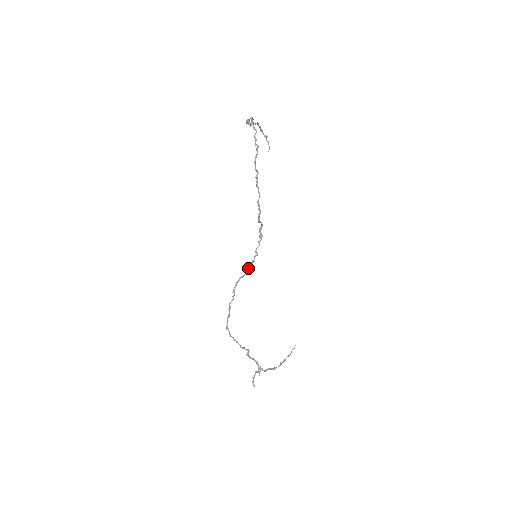
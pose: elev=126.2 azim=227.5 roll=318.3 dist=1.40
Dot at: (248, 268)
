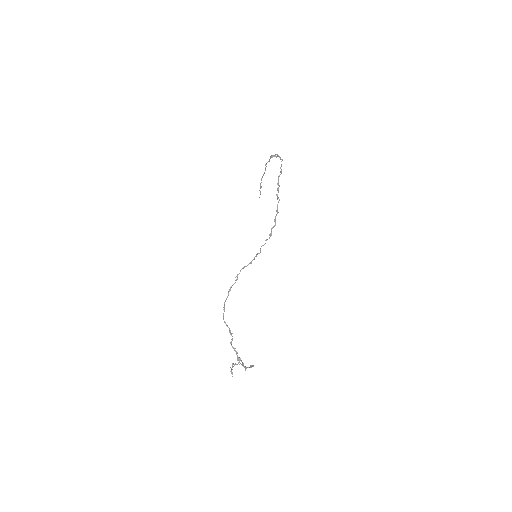
Dot at: (251, 261)
